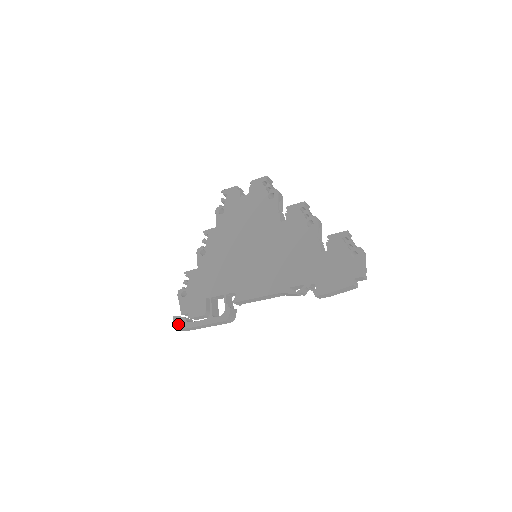
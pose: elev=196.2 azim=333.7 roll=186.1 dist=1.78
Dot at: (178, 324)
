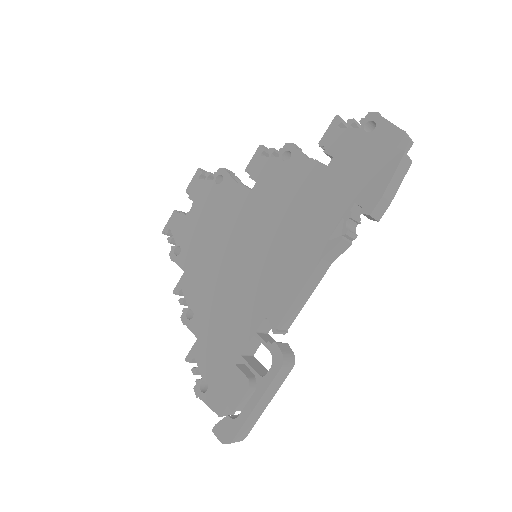
Dot at: (225, 434)
